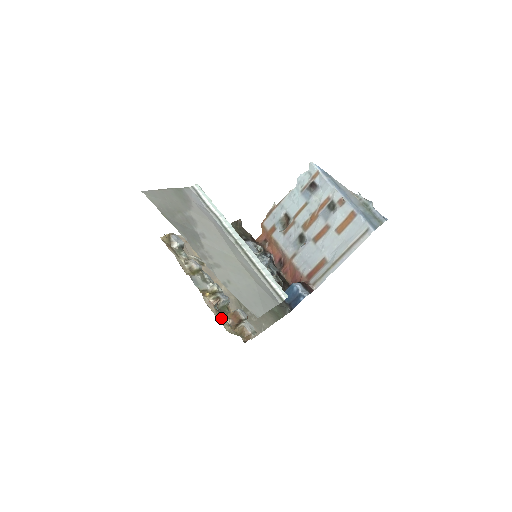
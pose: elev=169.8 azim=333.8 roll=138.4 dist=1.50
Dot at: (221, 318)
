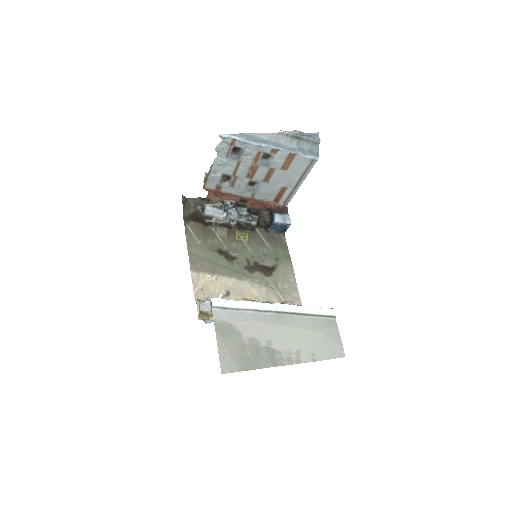
Dot at: occluded
